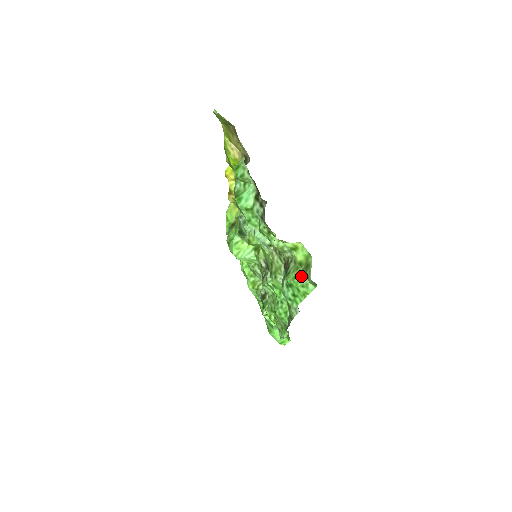
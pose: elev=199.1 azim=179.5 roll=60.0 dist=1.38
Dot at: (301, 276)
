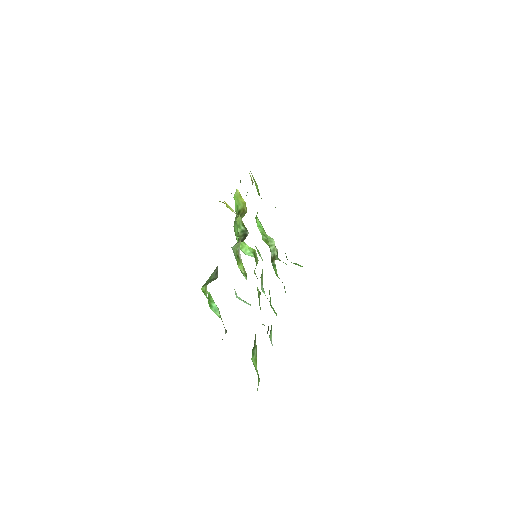
Dot at: (257, 372)
